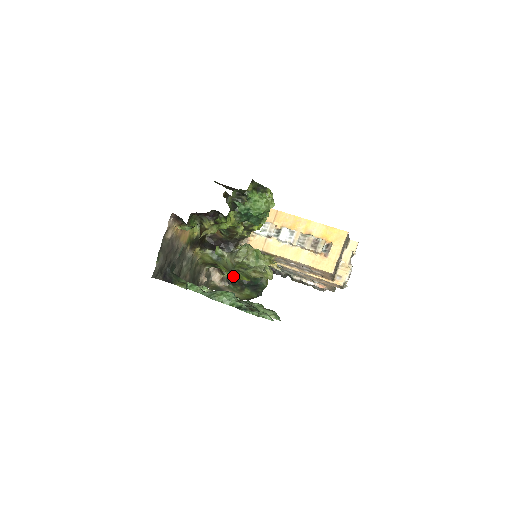
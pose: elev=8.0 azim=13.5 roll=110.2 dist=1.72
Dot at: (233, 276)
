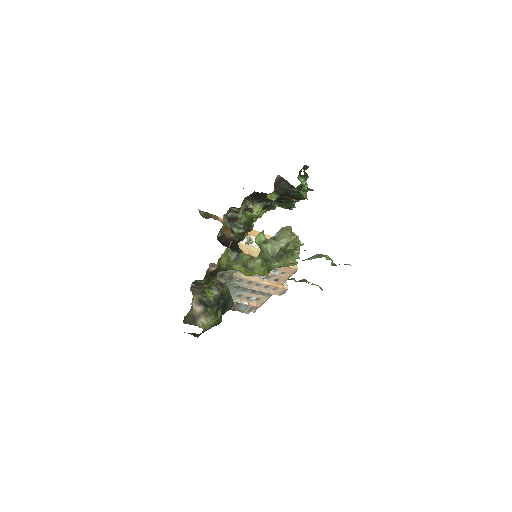
Dot at: (214, 294)
